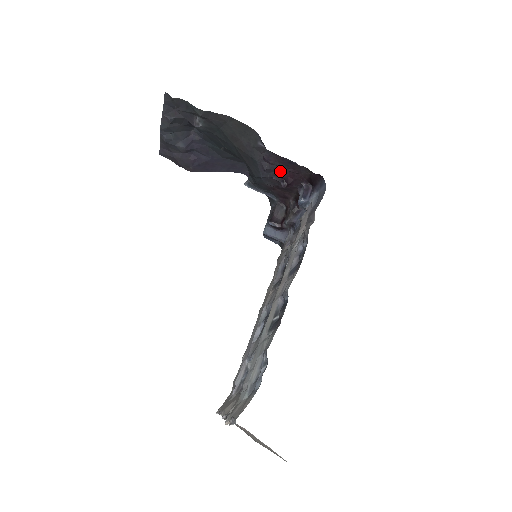
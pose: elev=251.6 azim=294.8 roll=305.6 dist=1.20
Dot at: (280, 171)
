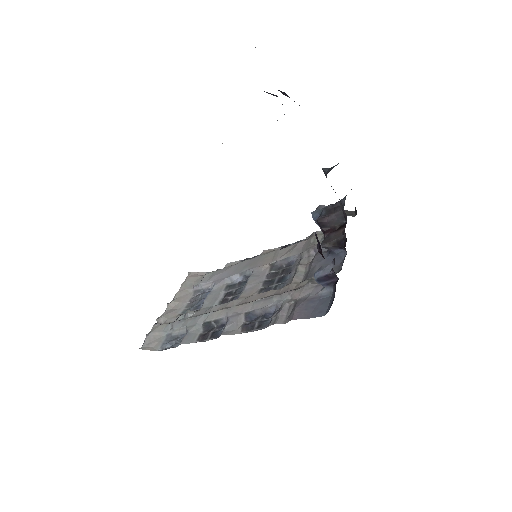
Dot at: occluded
